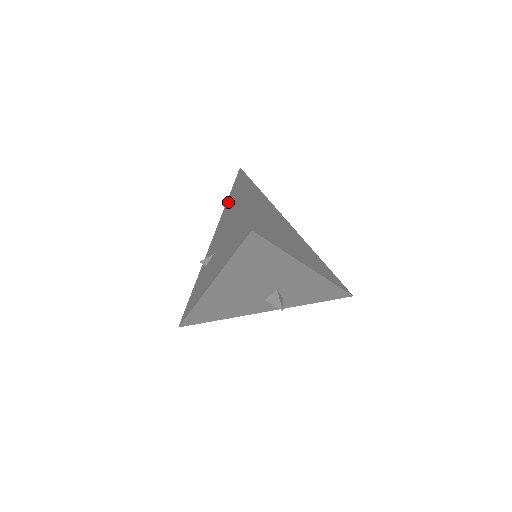
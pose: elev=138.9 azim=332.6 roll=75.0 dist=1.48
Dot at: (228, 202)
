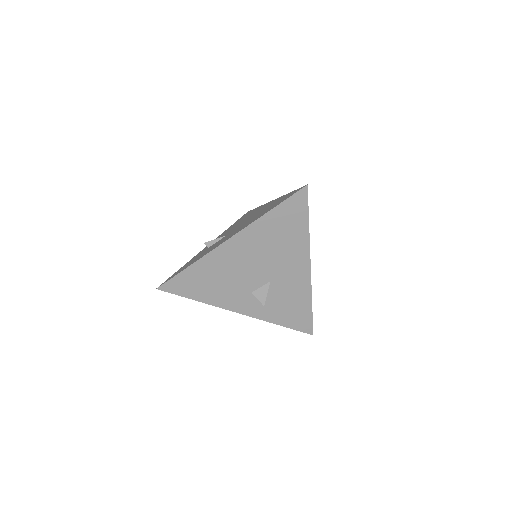
Dot at: occluded
